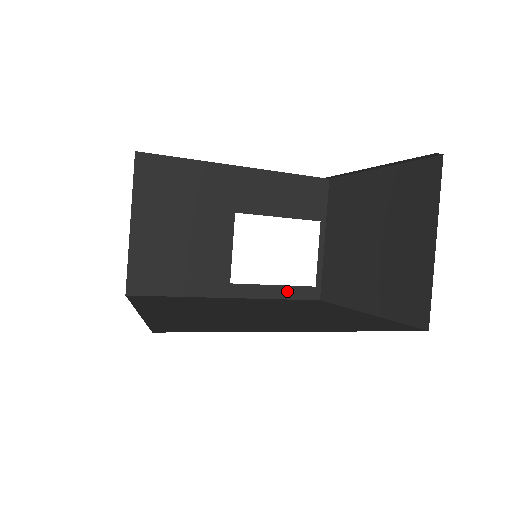
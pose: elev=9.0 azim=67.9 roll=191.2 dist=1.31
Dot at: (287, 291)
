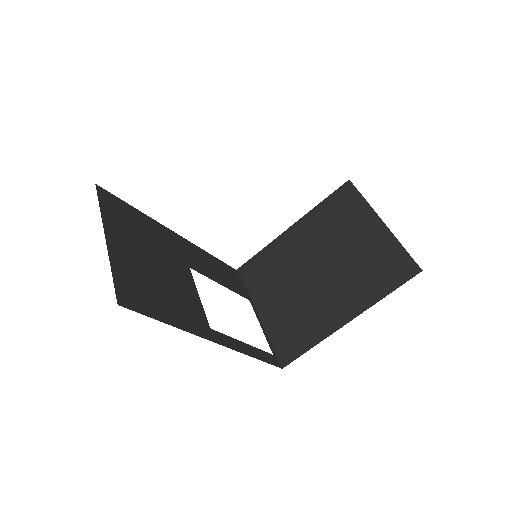
Dot at: (256, 352)
